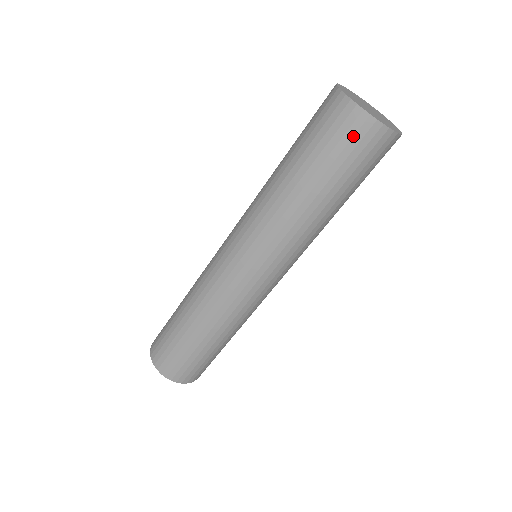
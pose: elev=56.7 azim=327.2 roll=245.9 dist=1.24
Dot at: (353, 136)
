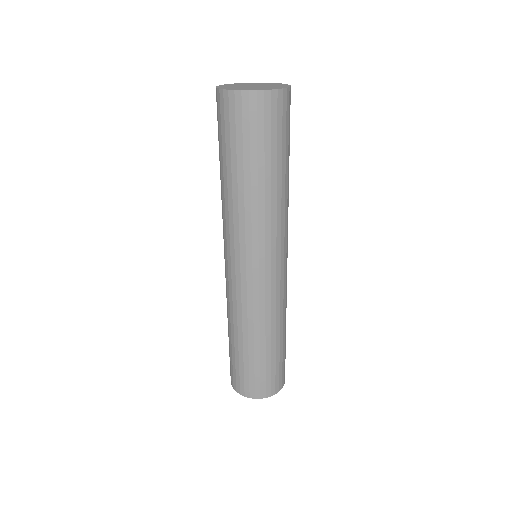
Dot at: (220, 112)
